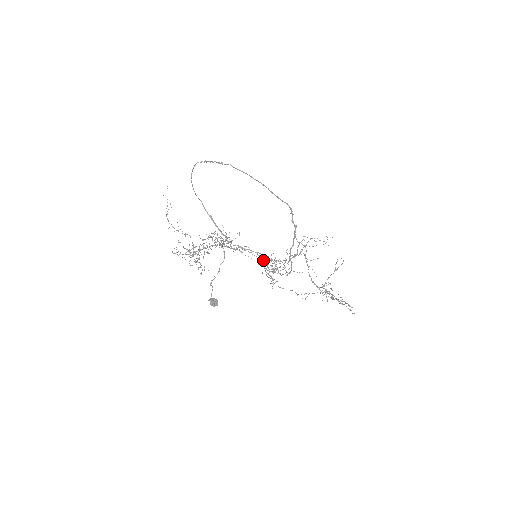
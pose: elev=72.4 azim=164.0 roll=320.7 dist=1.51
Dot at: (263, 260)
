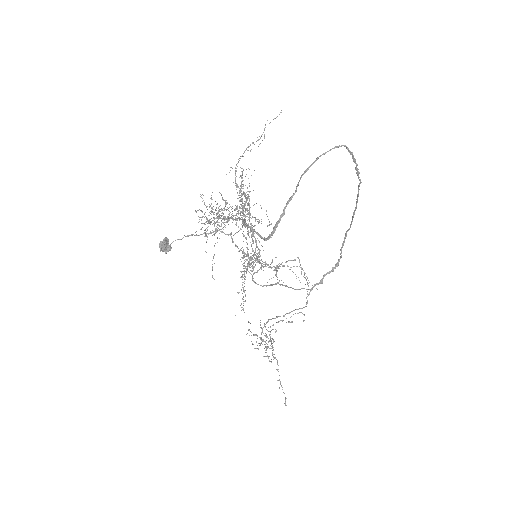
Dot at: occluded
